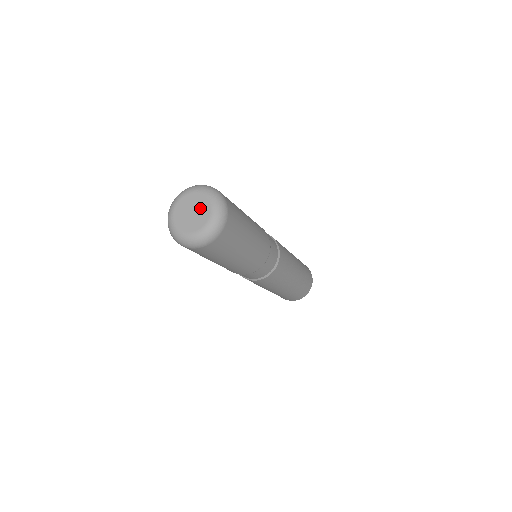
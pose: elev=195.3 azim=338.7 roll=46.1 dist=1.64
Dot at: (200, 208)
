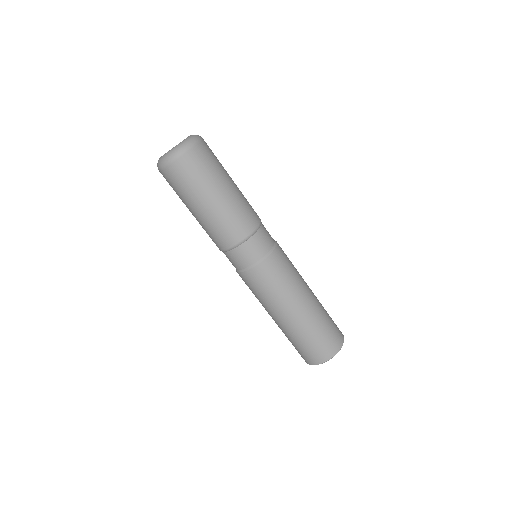
Dot at: occluded
